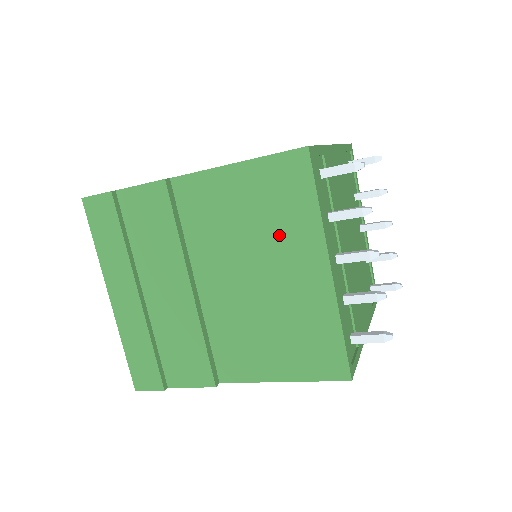
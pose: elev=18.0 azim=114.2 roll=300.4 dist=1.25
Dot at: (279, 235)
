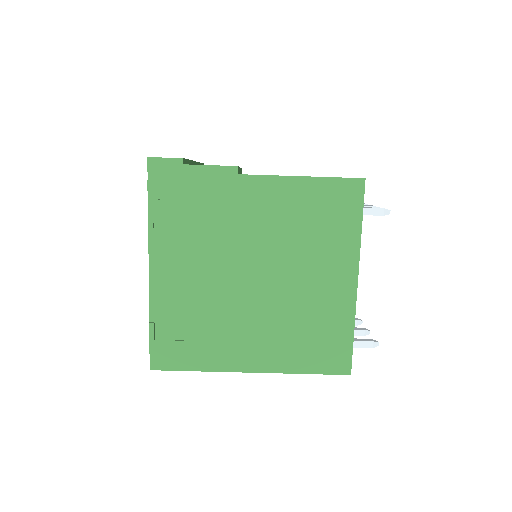
Dot at: occluded
